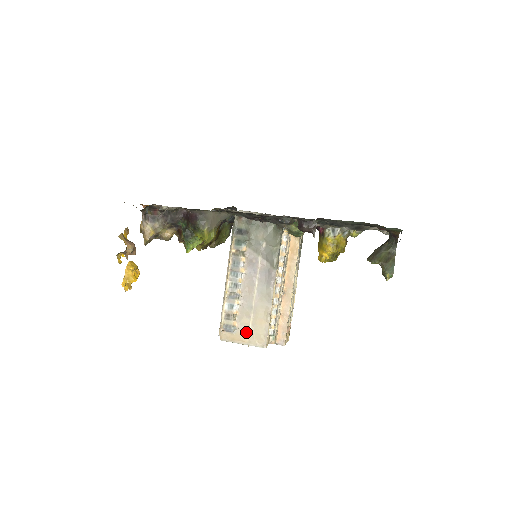
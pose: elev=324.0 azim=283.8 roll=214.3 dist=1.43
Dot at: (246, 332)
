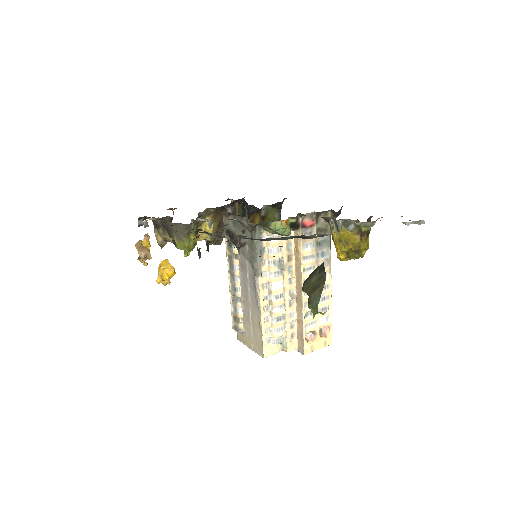
Dot at: (250, 337)
